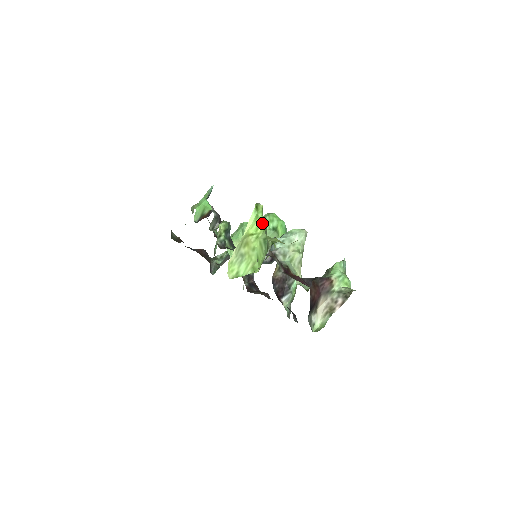
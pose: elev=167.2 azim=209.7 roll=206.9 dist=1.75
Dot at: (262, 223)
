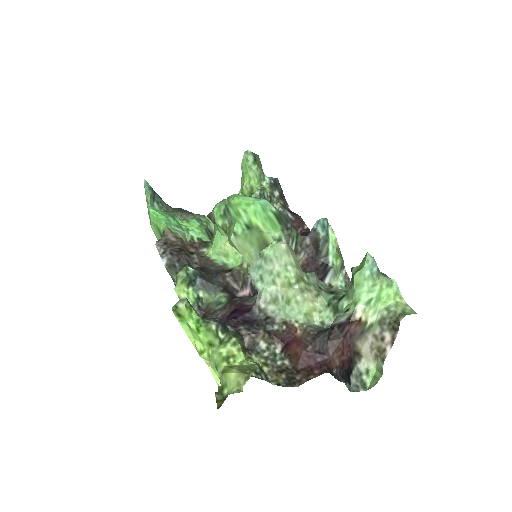
Dot at: (200, 338)
